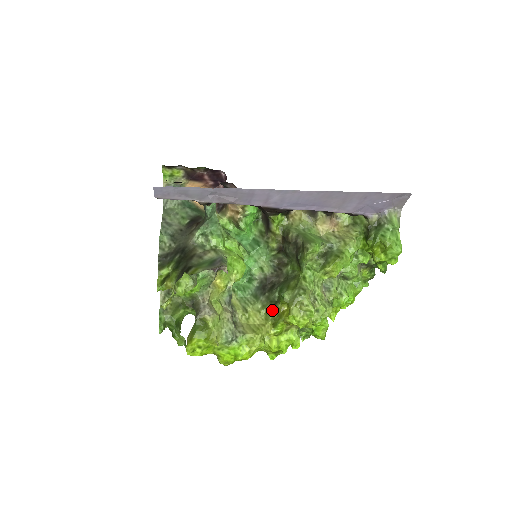
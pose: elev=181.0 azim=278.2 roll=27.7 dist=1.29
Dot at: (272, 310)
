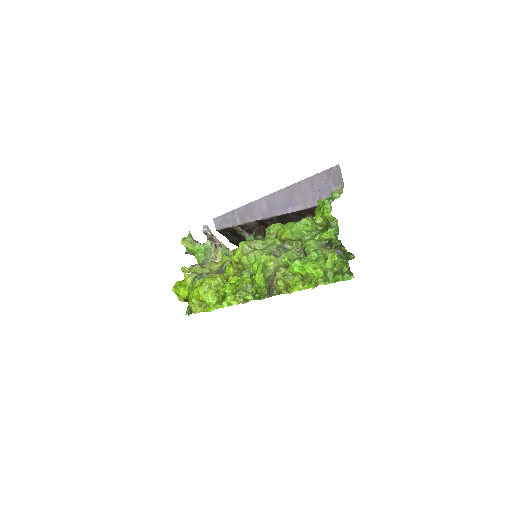
Dot at: occluded
